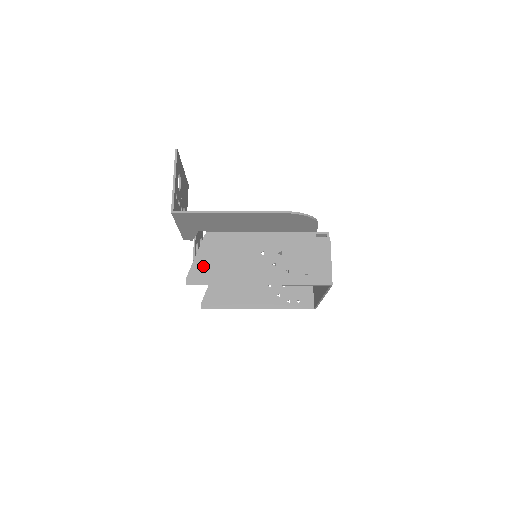
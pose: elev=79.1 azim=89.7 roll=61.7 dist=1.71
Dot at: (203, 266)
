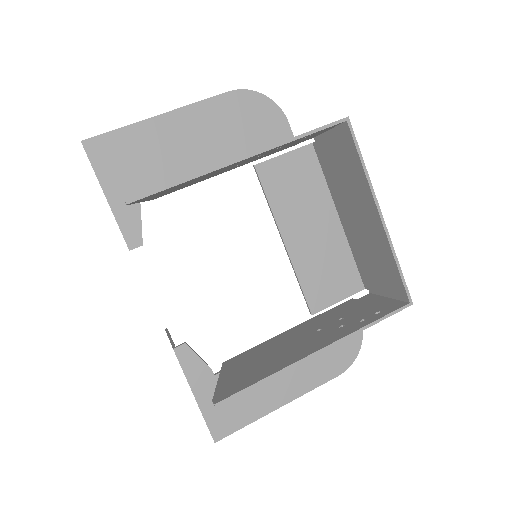
Dot at: occluded
